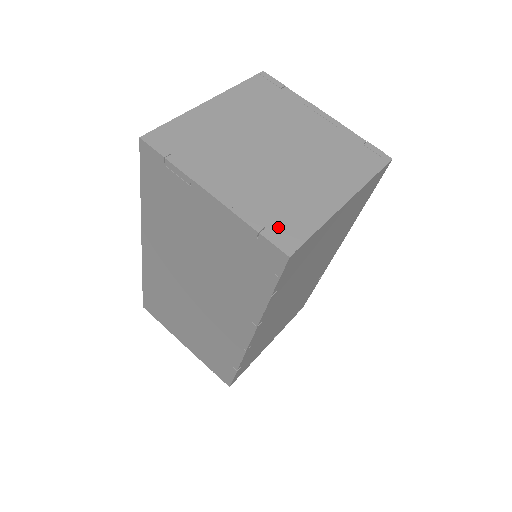
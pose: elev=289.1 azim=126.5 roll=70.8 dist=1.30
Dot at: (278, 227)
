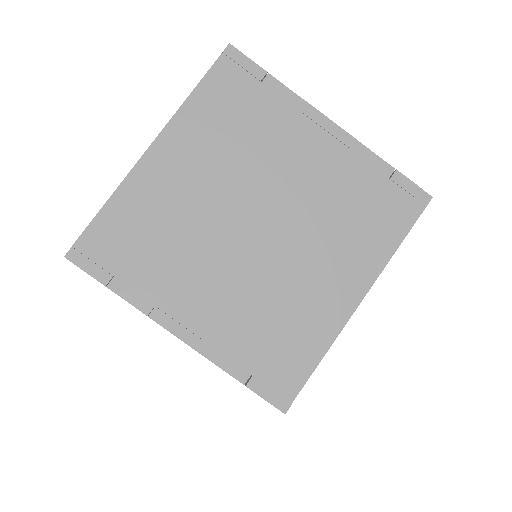
Dot at: (269, 370)
